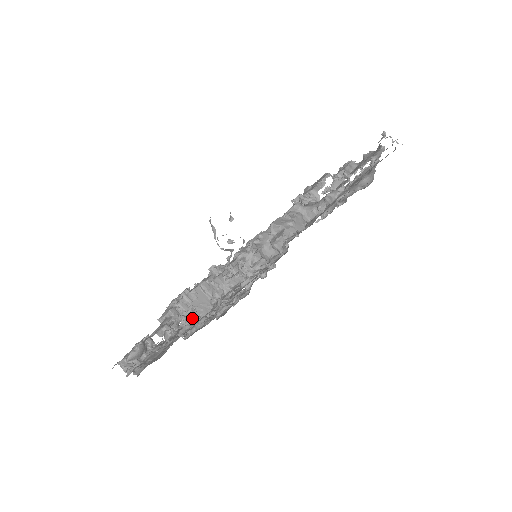
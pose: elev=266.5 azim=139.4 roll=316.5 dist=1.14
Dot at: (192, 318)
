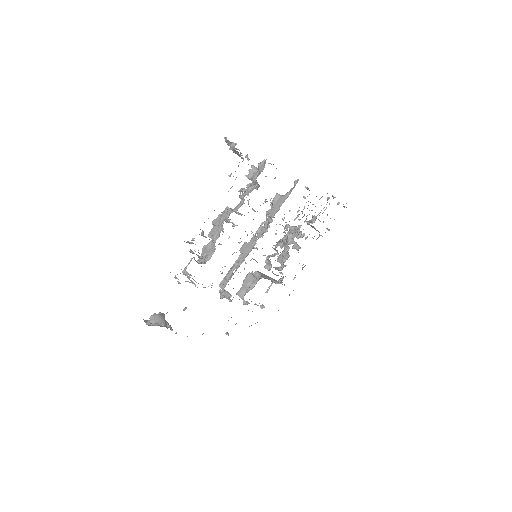
Dot at: (207, 254)
